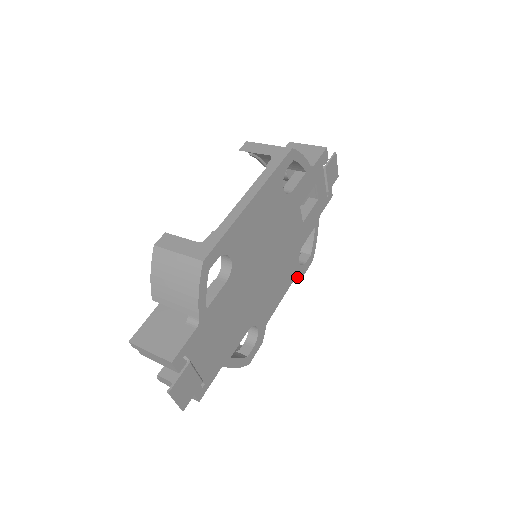
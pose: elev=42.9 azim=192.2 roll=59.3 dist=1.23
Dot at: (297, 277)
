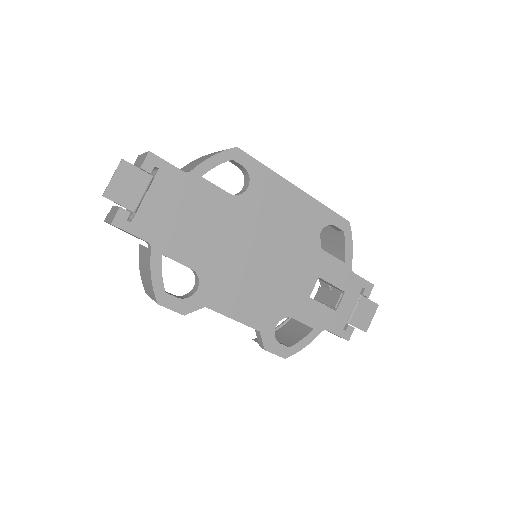
Dot at: (262, 336)
